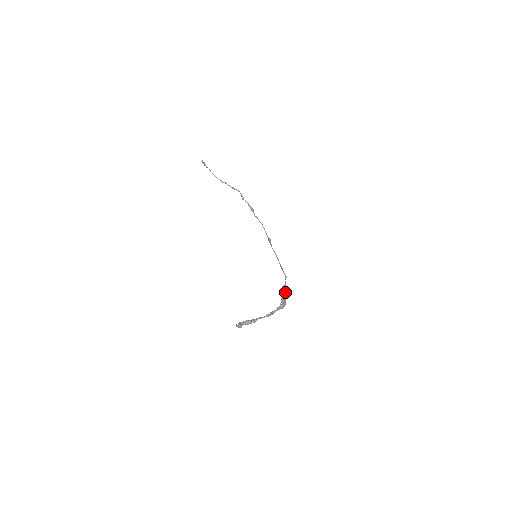
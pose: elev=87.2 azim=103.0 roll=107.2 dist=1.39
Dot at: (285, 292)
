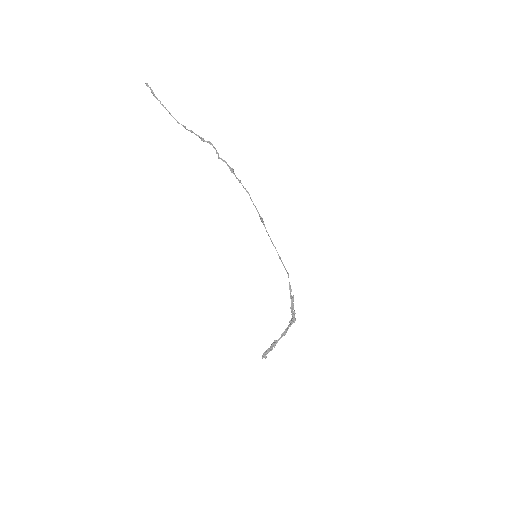
Dot at: (292, 300)
